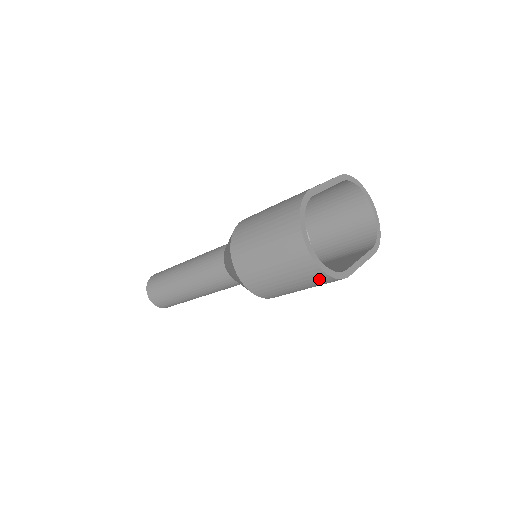
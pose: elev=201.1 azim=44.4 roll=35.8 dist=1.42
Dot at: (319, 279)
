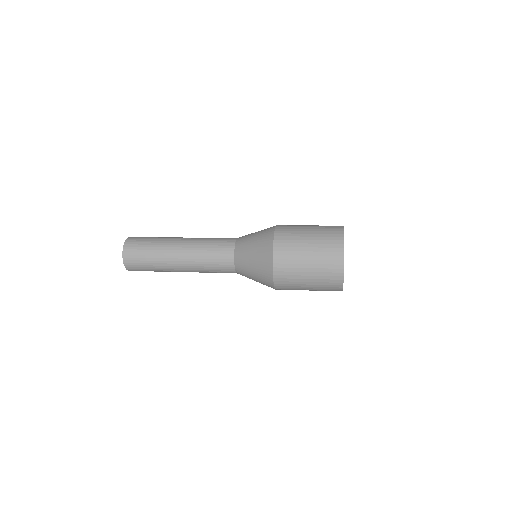
Dot at: (334, 284)
